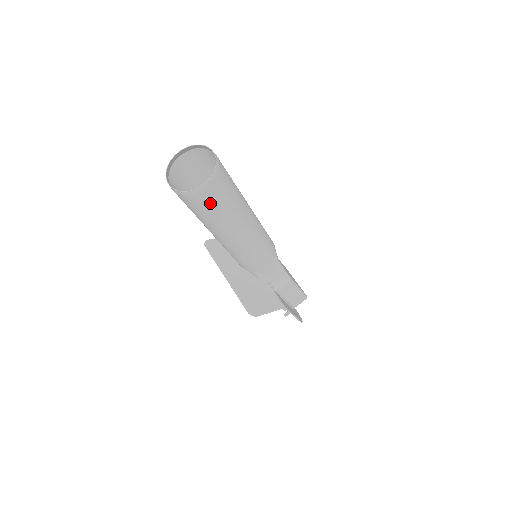
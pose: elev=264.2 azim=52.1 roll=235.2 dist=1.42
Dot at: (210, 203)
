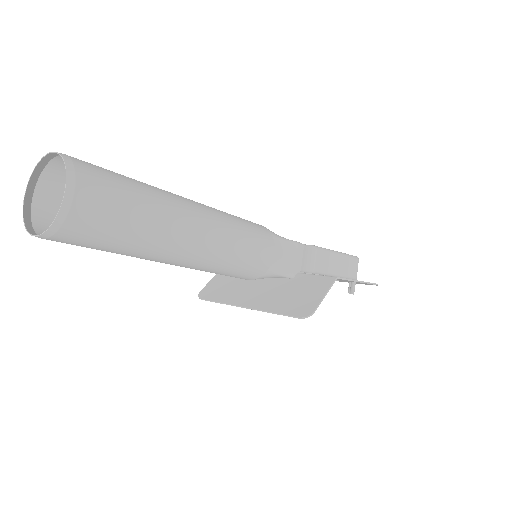
Dot at: (105, 214)
